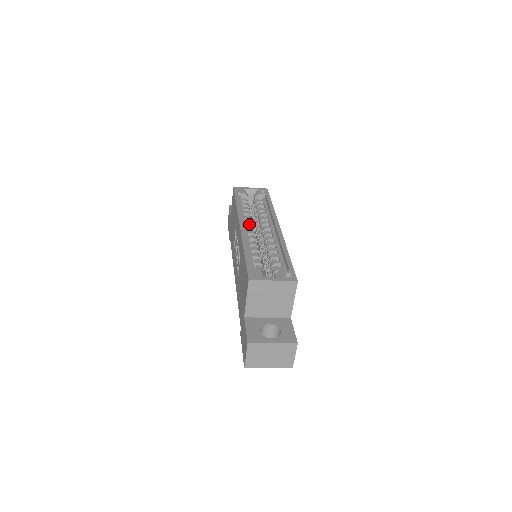
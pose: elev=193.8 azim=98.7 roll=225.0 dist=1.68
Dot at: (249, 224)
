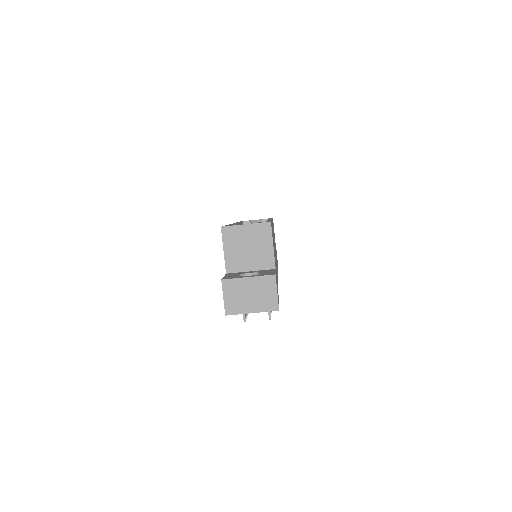
Dot at: occluded
